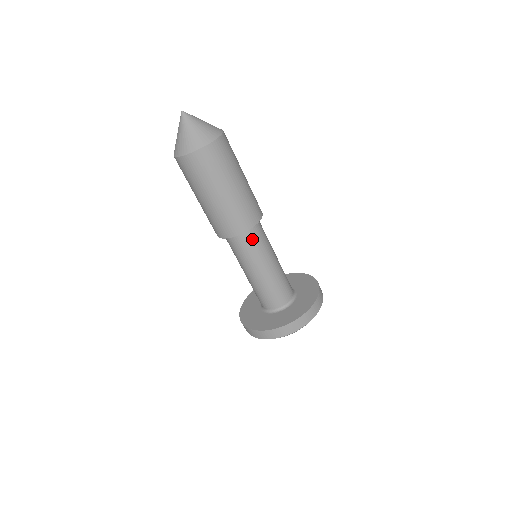
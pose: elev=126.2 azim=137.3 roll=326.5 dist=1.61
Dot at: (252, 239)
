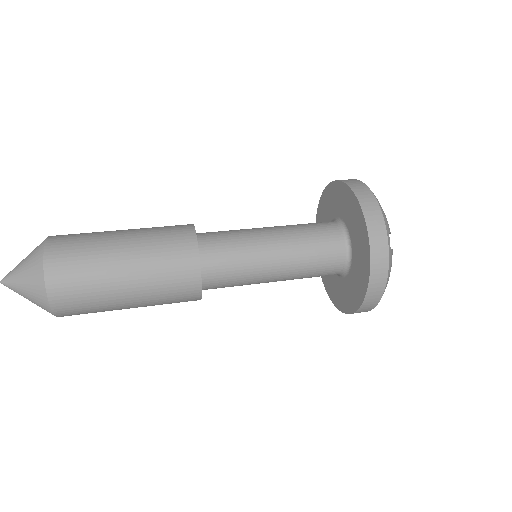
Dot at: (220, 267)
